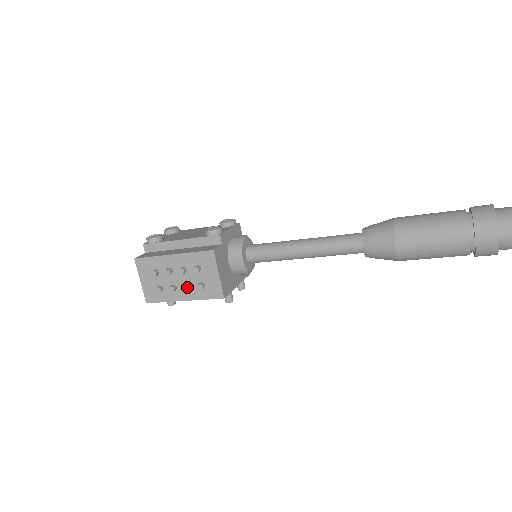
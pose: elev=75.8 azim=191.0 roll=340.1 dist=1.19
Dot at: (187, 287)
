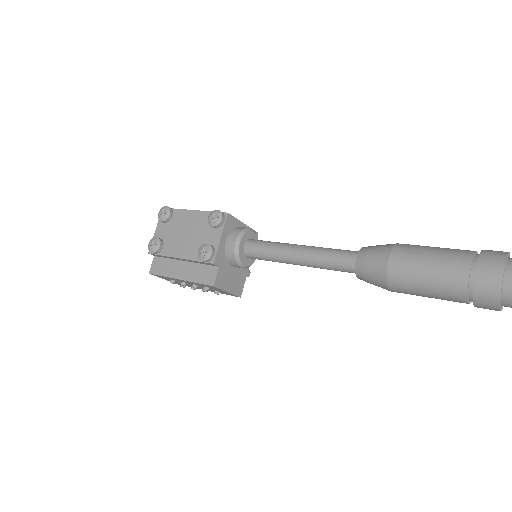
Dot at: occluded
